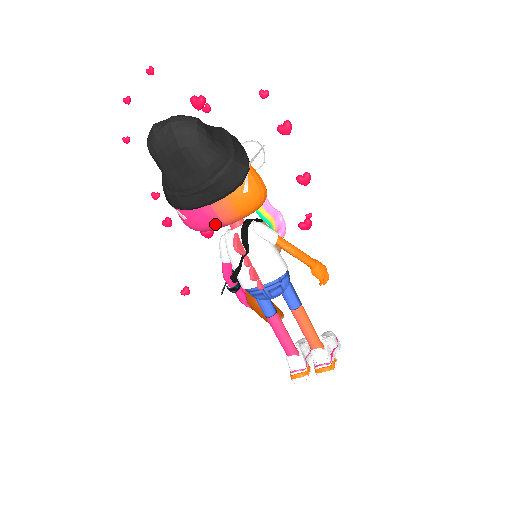
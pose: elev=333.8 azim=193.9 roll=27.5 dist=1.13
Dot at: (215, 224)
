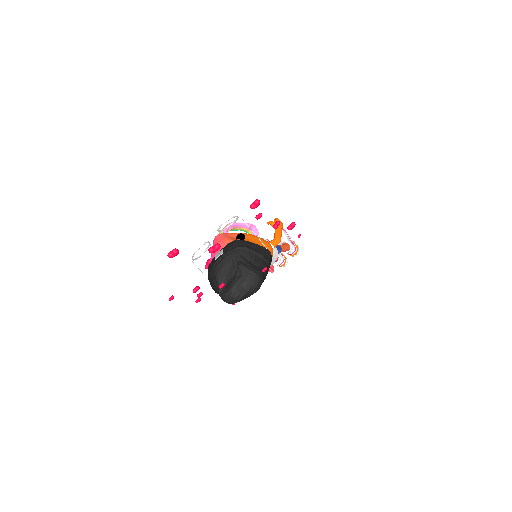
Dot at: occluded
